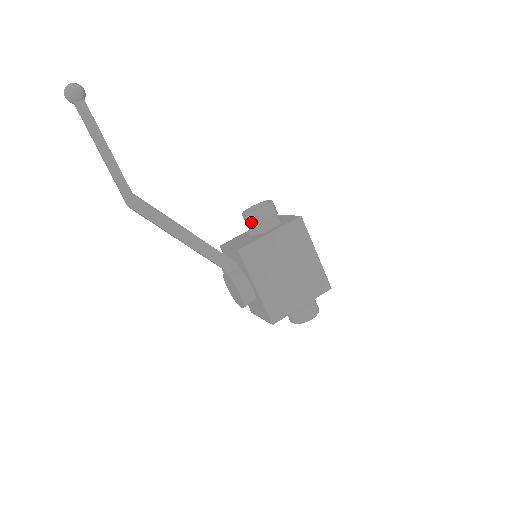
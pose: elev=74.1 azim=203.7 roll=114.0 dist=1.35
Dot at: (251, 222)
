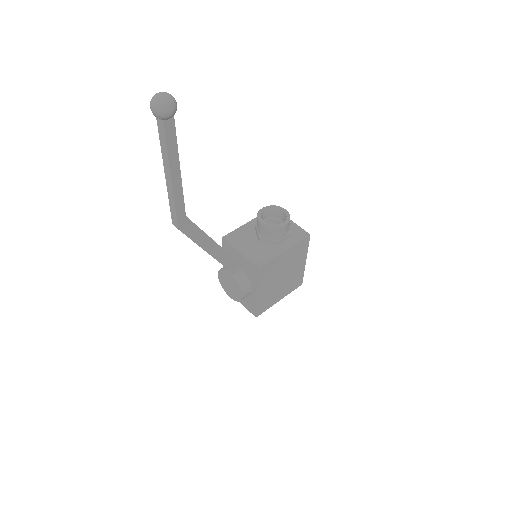
Dot at: (268, 233)
